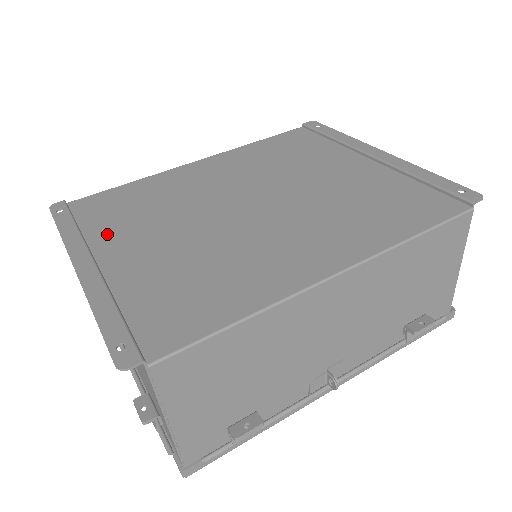
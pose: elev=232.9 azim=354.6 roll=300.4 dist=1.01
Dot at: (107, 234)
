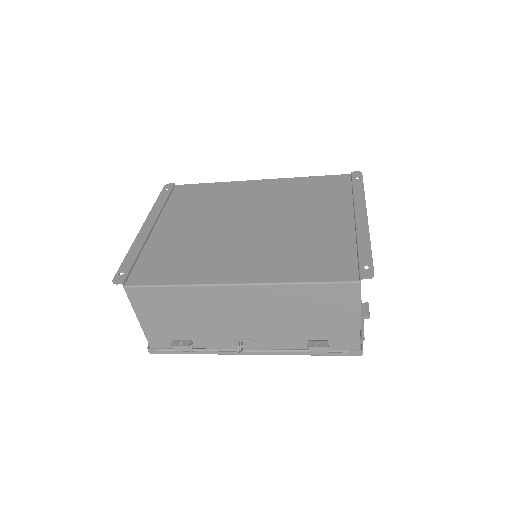
Dot at: (173, 213)
